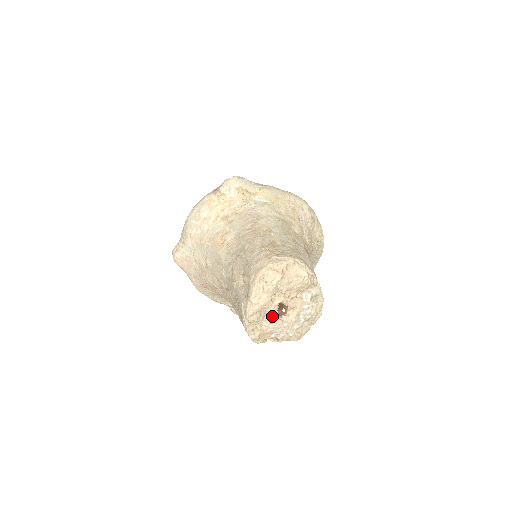
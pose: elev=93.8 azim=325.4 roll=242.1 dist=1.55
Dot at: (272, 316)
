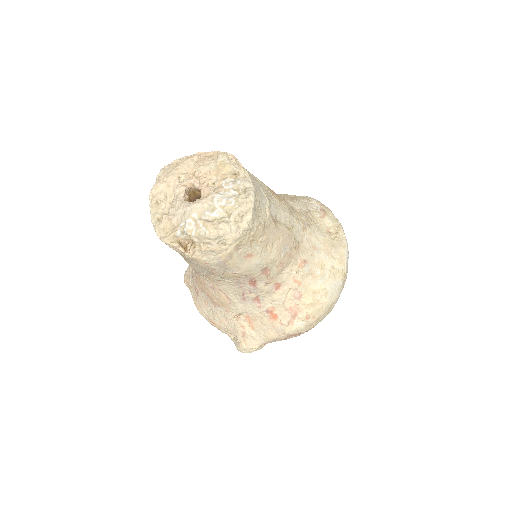
Dot at: (177, 196)
